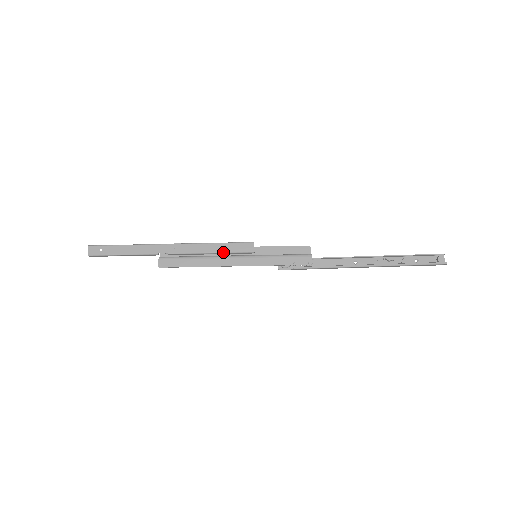
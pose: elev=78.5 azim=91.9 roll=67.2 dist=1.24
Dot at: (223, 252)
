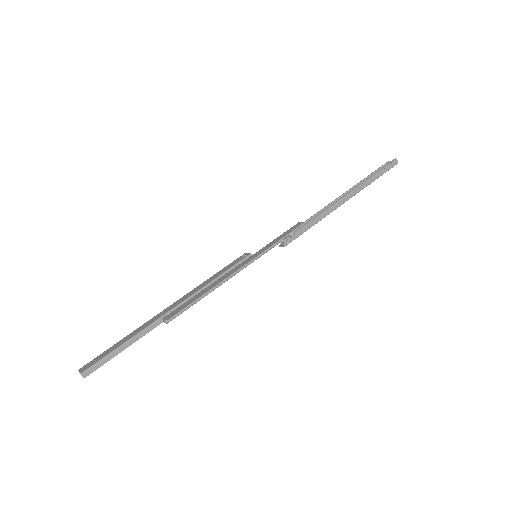
Dot at: (223, 272)
